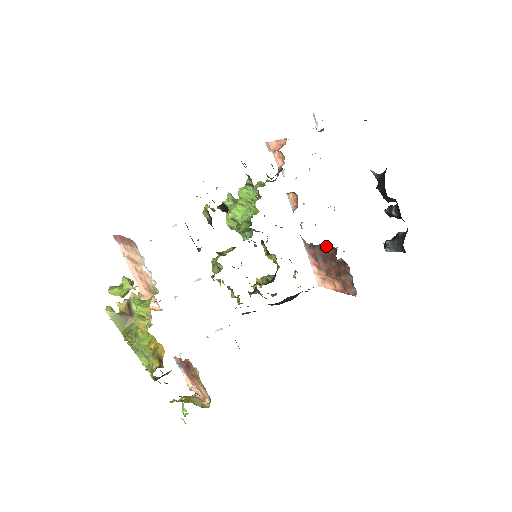
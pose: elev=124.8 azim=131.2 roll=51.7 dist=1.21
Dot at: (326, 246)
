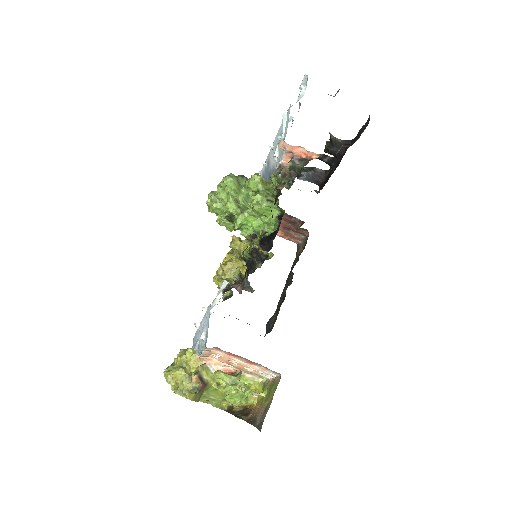
Dot at: (291, 216)
